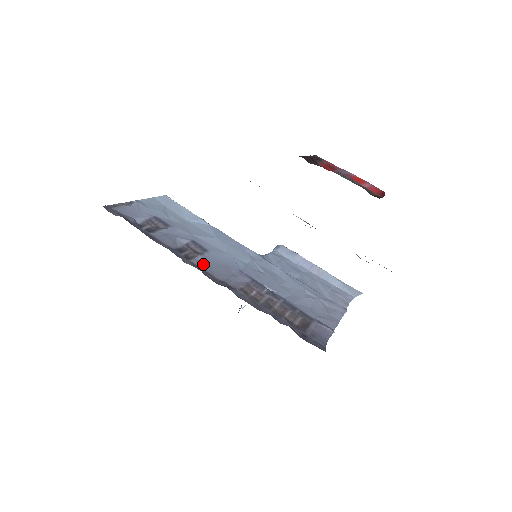
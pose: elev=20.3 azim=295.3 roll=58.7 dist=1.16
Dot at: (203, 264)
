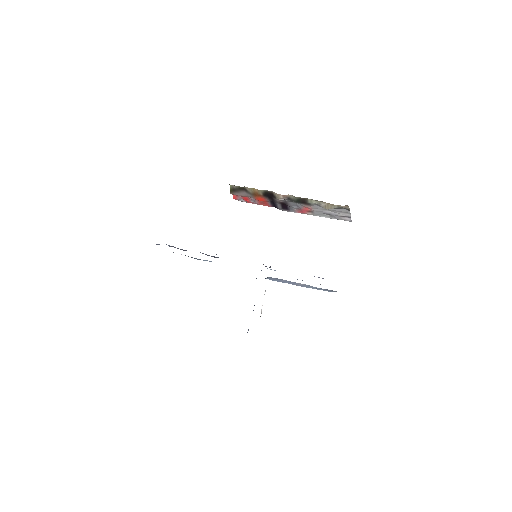
Dot at: occluded
